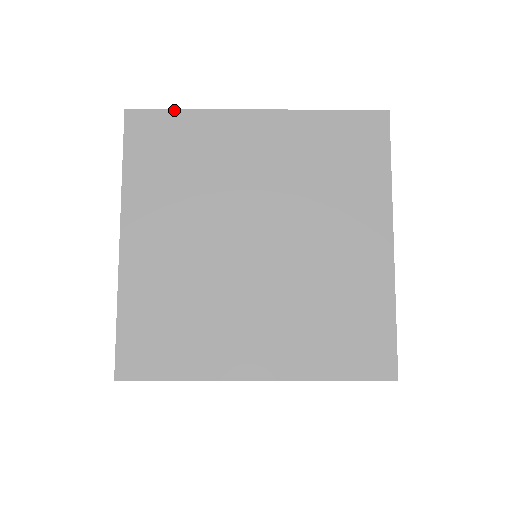
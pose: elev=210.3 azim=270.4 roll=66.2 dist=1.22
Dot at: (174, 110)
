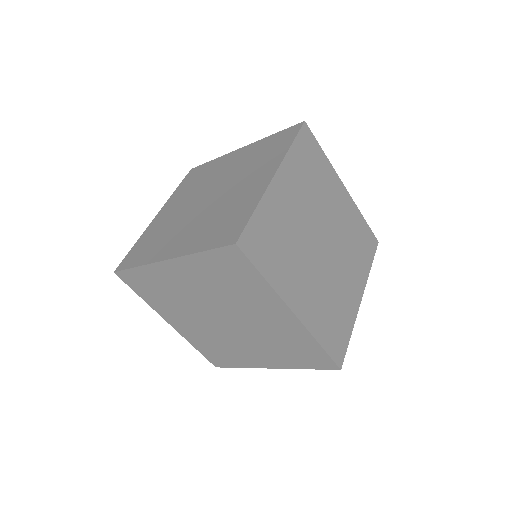
Dot at: (132, 269)
